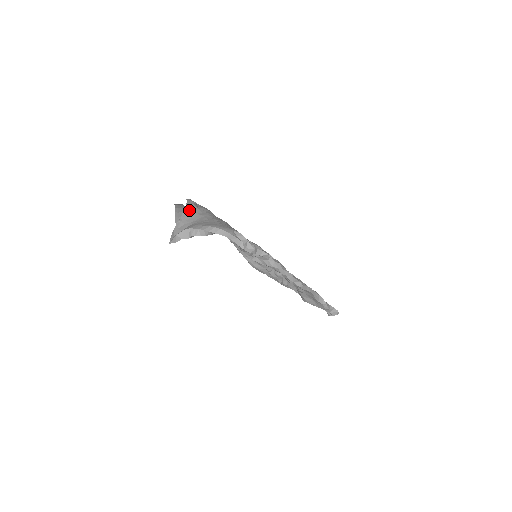
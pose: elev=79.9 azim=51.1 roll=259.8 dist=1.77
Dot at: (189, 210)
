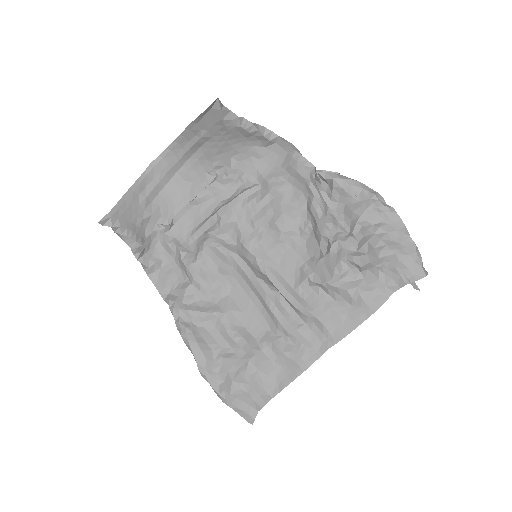
Dot at: (200, 147)
